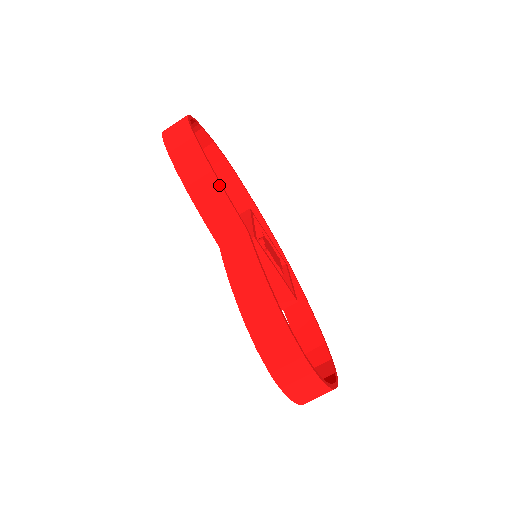
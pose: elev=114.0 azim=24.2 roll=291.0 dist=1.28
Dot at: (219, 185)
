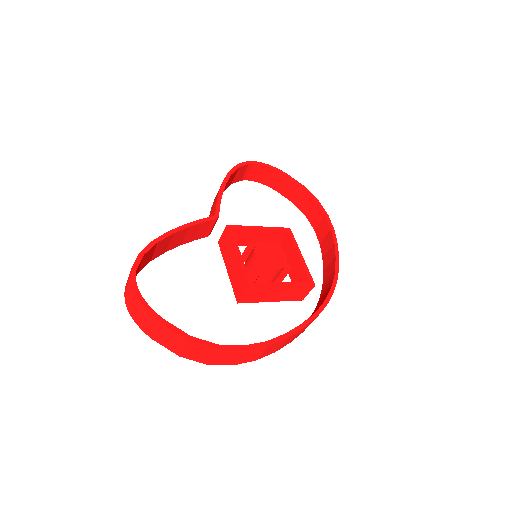
Dot at: (219, 190)
